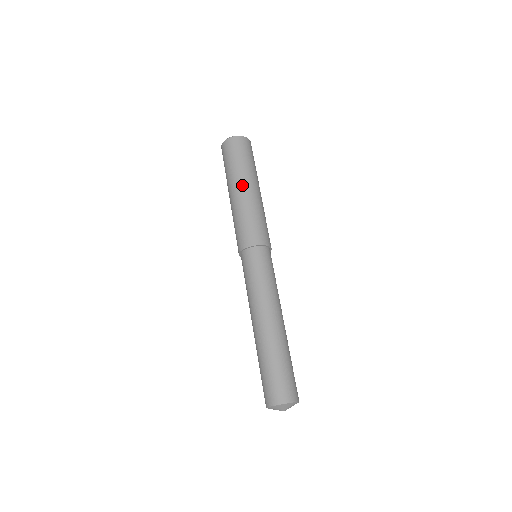
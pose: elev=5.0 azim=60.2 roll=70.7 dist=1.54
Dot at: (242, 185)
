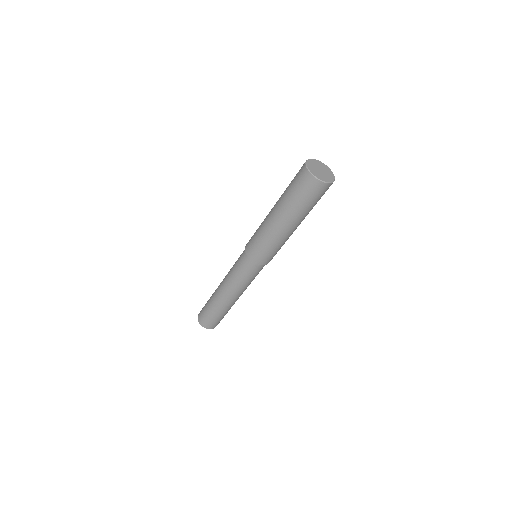
Dot at: (295, 226)
